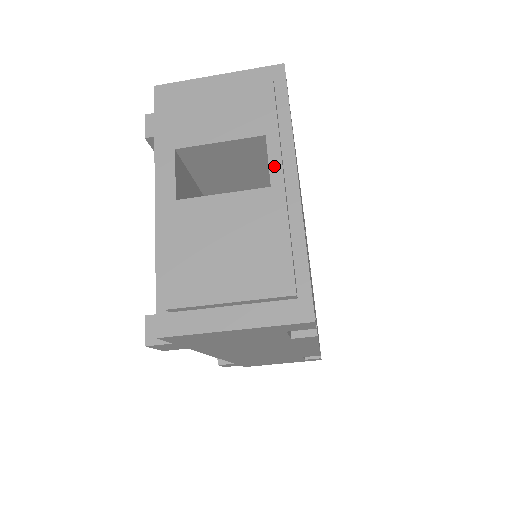
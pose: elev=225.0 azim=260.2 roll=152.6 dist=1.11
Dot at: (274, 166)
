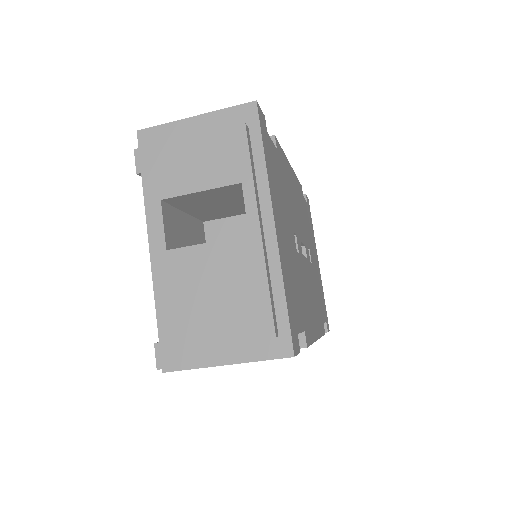
Dot at: (251, 214)
